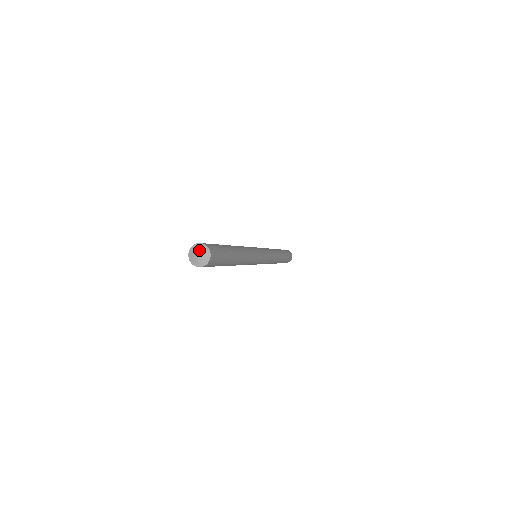
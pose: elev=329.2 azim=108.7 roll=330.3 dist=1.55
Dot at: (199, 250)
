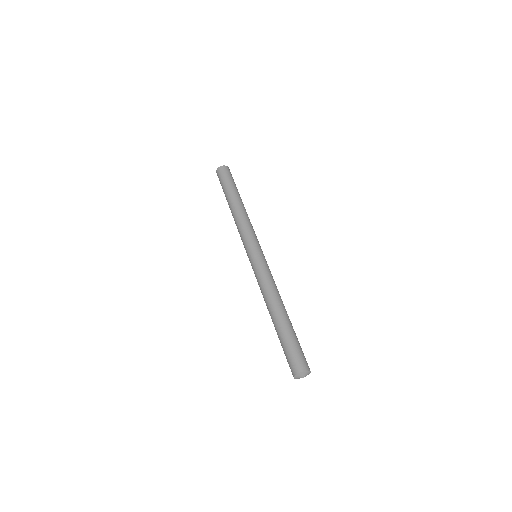
Dot at: (303, 375)
